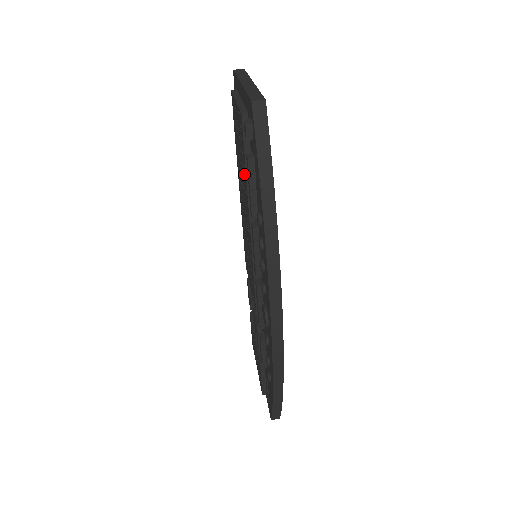
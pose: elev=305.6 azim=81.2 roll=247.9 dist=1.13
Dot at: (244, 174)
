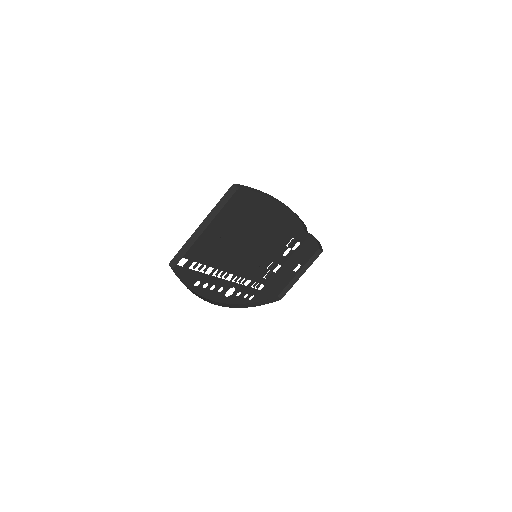
Dot at: occluded
